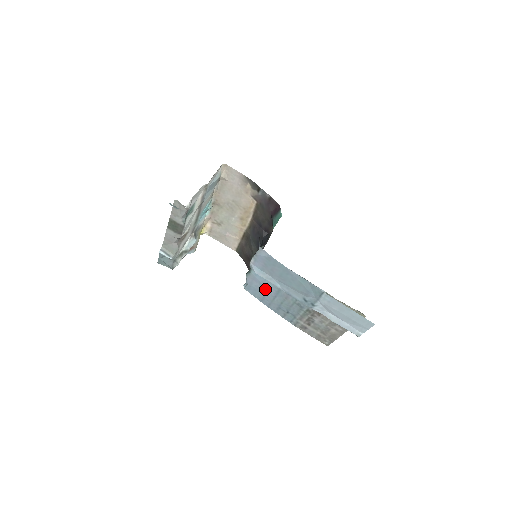
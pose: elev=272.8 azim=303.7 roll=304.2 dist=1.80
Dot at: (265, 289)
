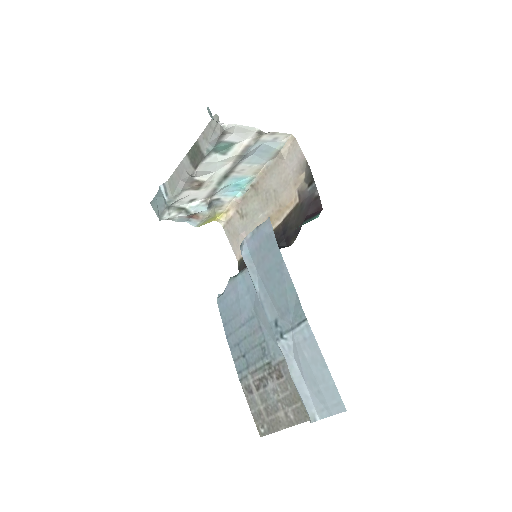
Dot at: (238, 308)
